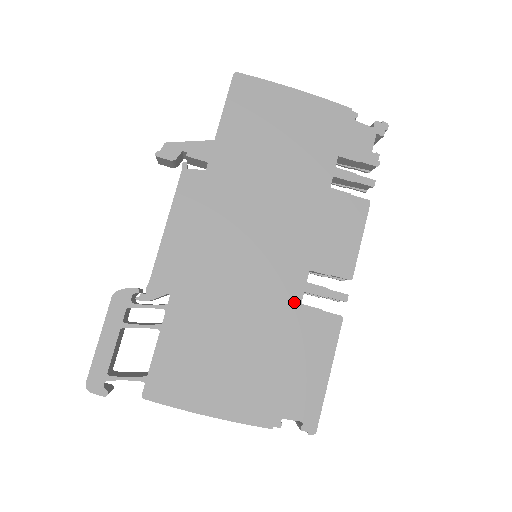
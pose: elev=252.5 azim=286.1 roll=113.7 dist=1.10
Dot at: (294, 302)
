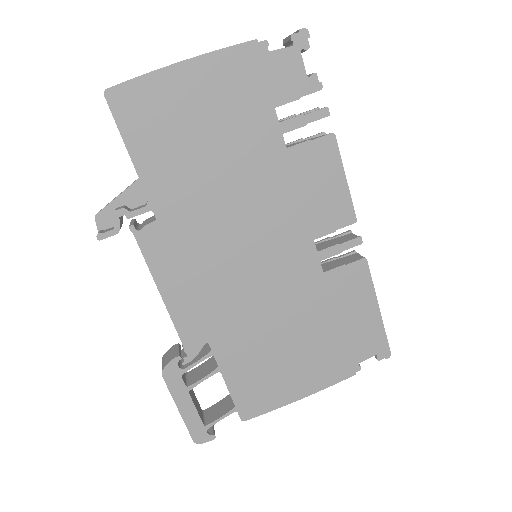
Dot at: (316, 276)
